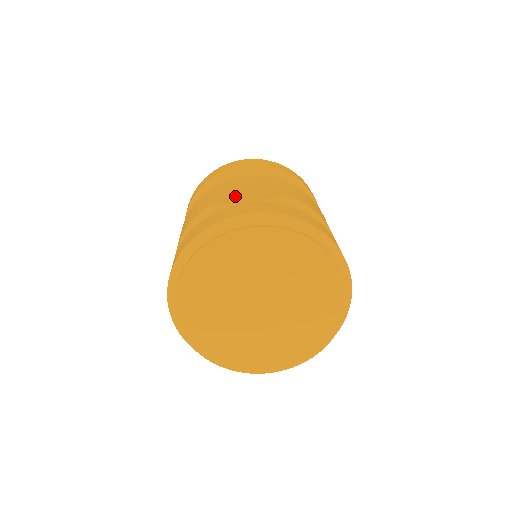
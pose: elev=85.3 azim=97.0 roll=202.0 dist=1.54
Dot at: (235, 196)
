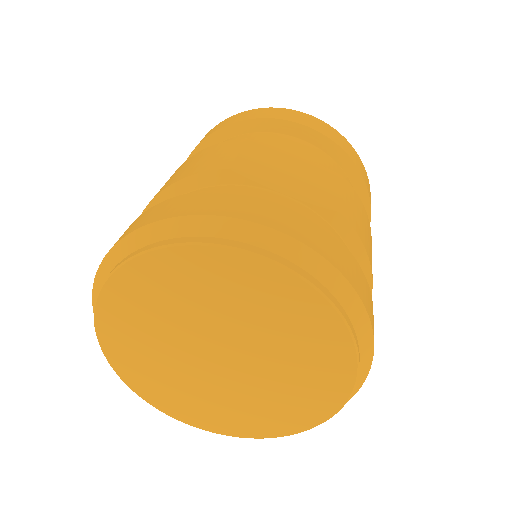
Dot at: (269, 172)
